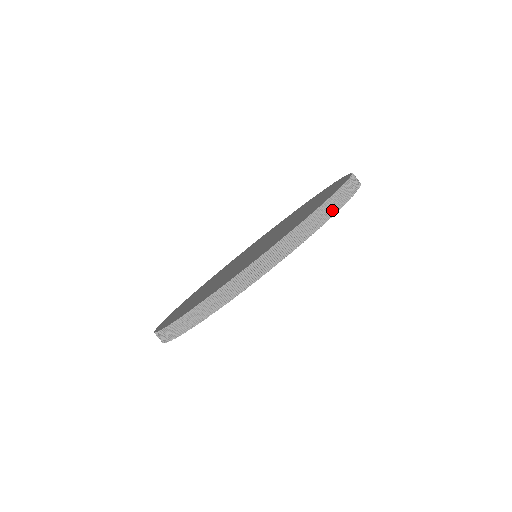
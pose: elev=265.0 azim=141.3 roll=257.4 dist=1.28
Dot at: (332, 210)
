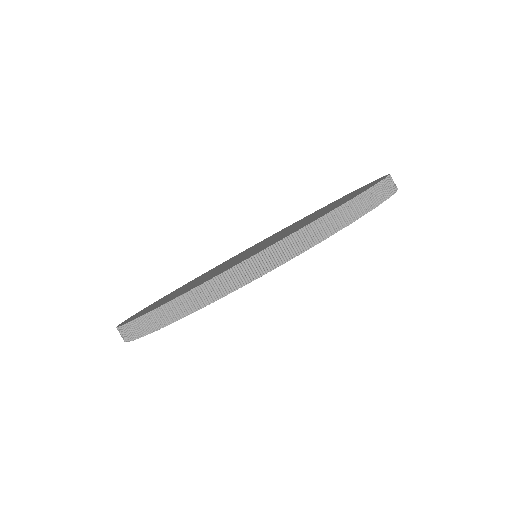
Dot at: (270, 263)
